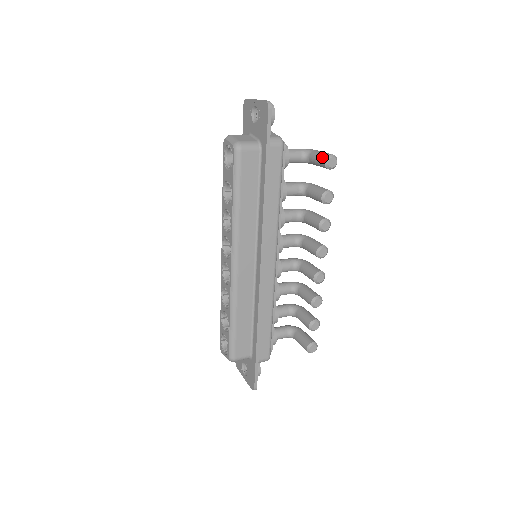
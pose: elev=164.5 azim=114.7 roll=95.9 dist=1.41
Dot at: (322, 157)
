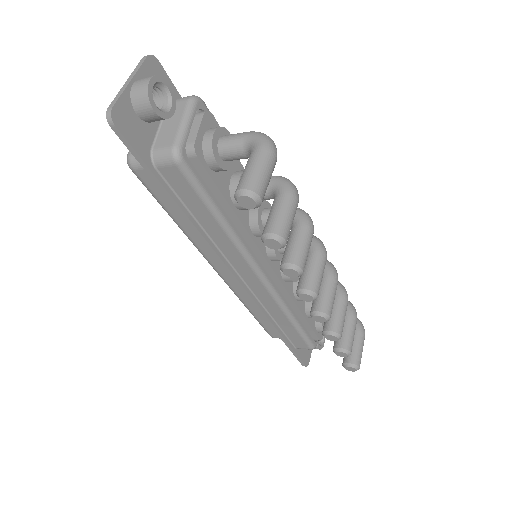
Dot at: occluded
